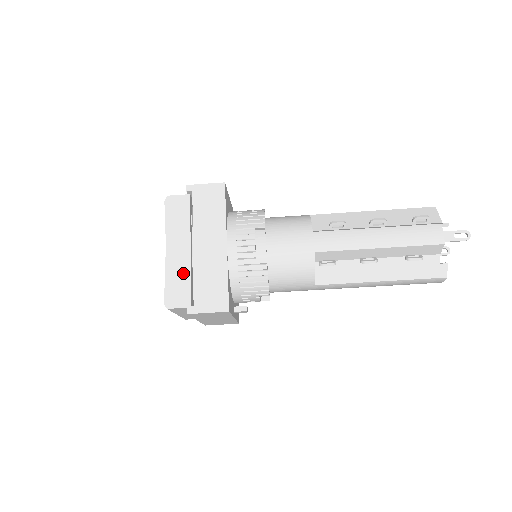
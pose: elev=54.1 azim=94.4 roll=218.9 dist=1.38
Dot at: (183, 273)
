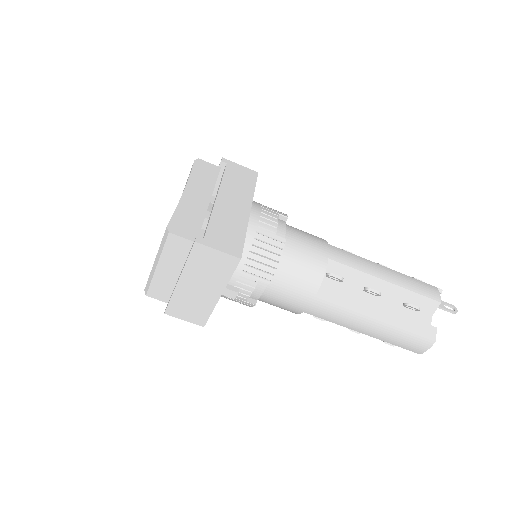
Dot at: (197, 214)
